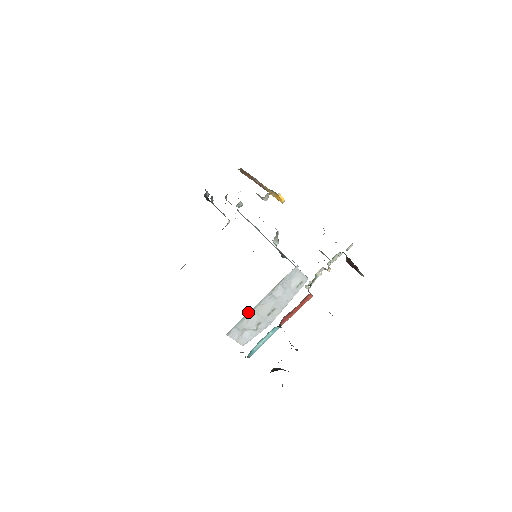
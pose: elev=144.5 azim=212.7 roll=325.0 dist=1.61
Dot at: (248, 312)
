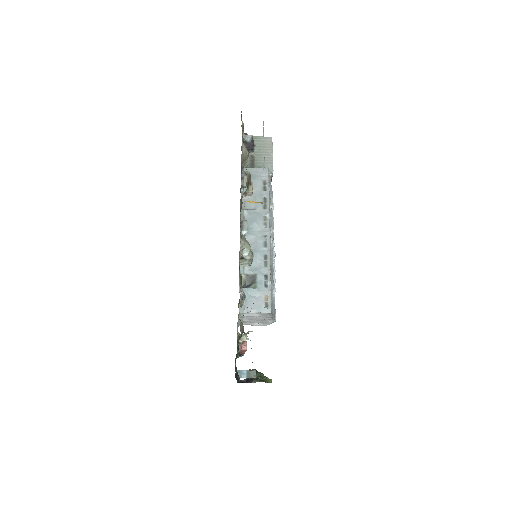
Dot at: (237, 323)
